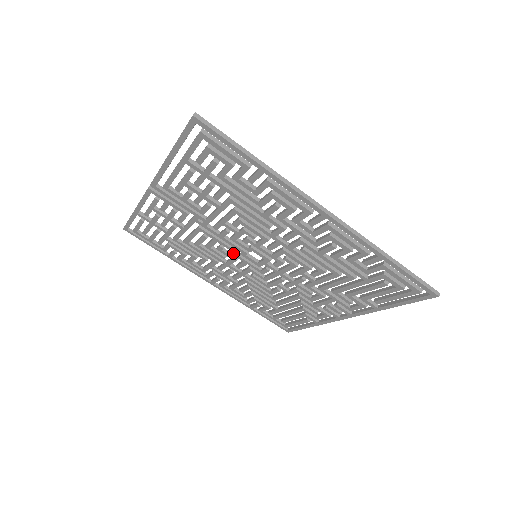
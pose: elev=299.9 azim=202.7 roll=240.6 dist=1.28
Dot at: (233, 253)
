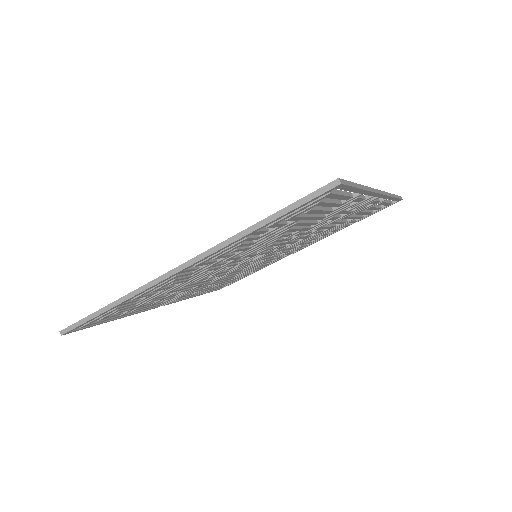
Dot at: occluded
